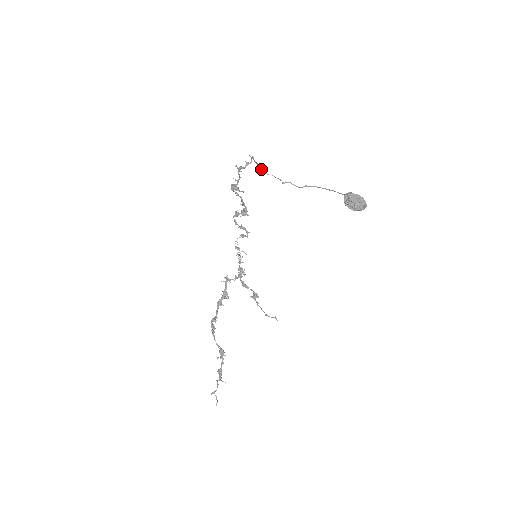
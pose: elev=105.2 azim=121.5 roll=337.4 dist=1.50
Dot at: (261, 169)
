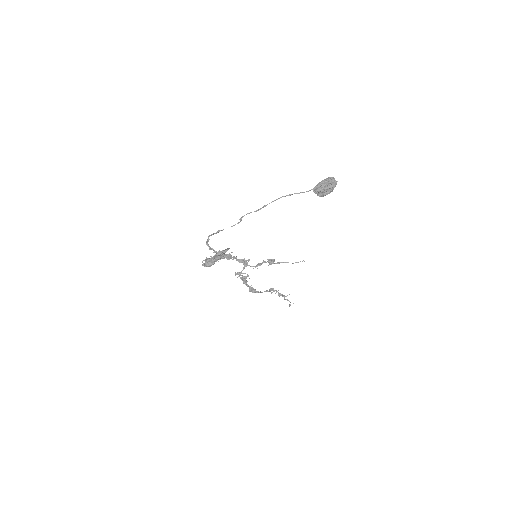
Dot at: (213, 234)
